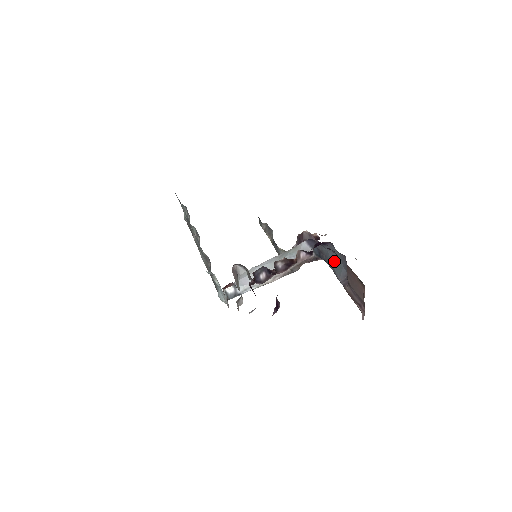
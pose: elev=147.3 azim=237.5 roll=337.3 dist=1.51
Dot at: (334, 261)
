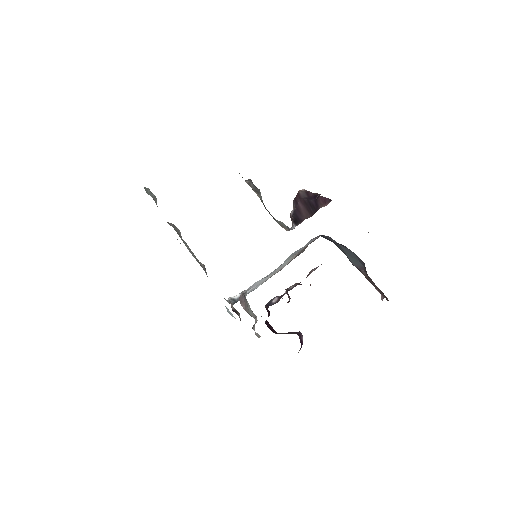
Dot at: (347, 253)
